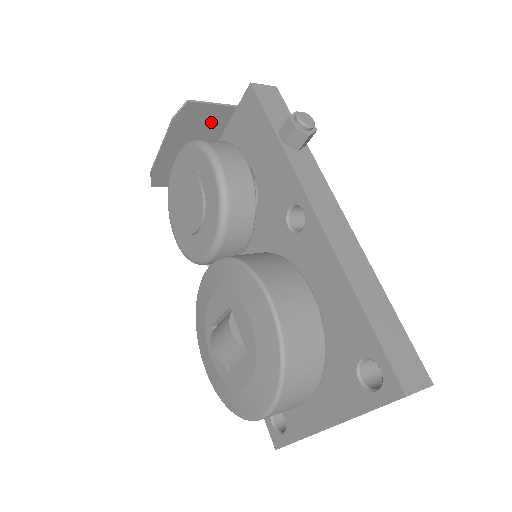
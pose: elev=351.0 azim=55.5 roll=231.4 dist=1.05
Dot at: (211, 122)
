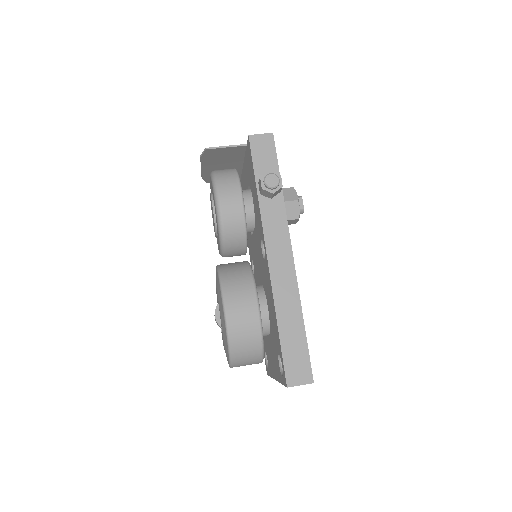
Dot at: (231, 154)
